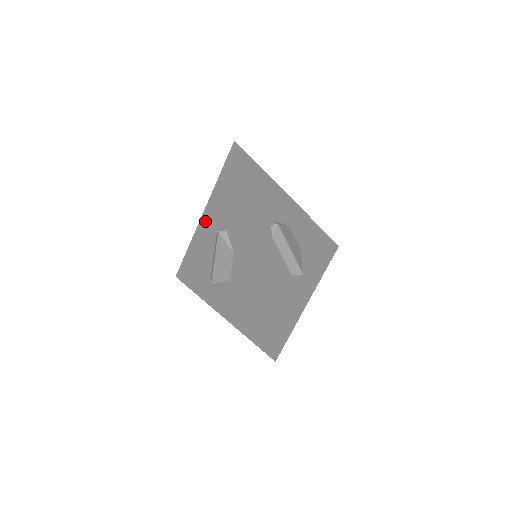
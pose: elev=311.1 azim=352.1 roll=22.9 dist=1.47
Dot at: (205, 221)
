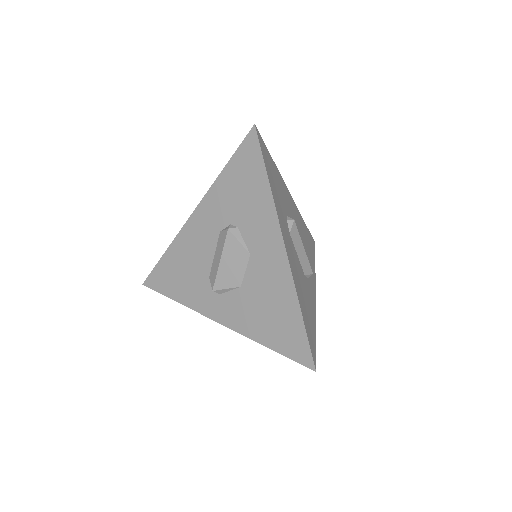
Dot at: (199, 217)
